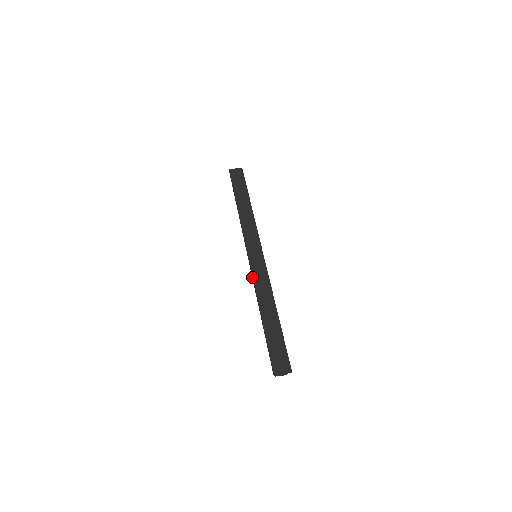
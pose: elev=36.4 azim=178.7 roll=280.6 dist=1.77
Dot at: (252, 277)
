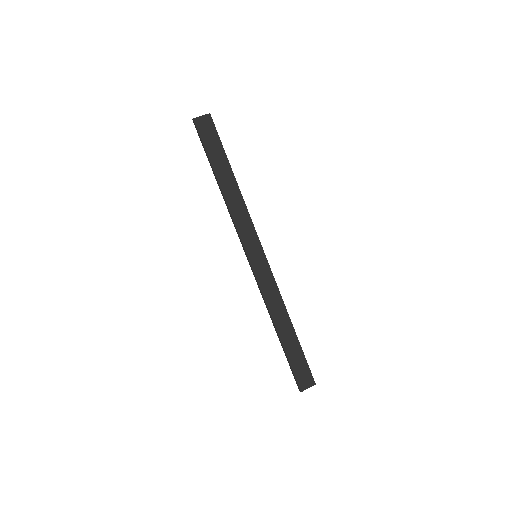
Dot at: (259, 288)
